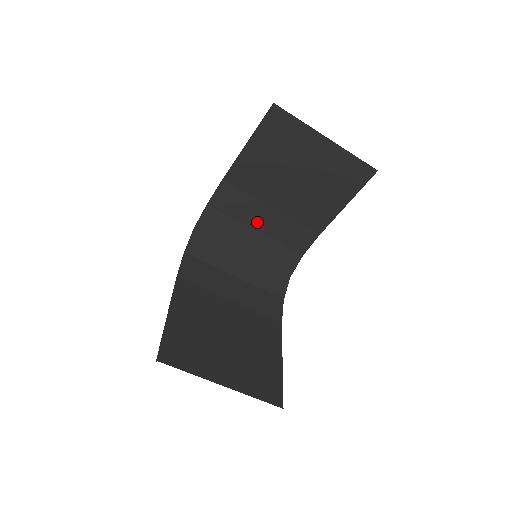
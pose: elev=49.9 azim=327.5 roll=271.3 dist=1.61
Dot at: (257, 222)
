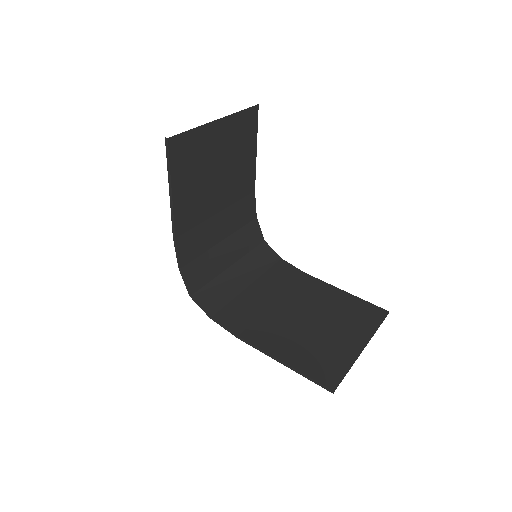
Dot at: (217, 235)
